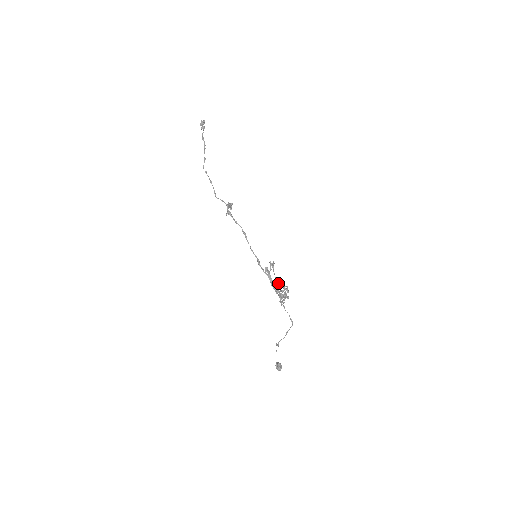
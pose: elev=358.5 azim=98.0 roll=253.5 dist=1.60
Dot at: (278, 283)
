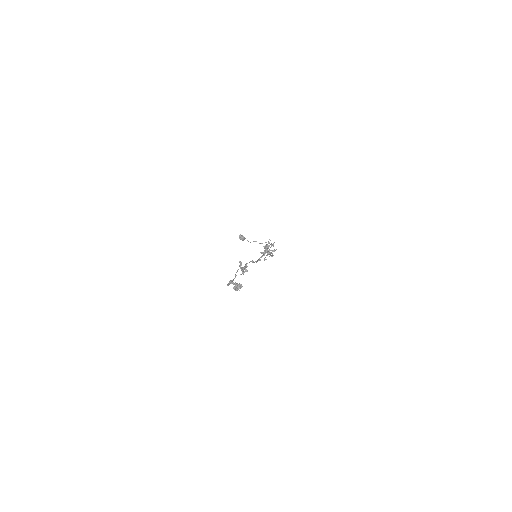
Dot at: occluded
